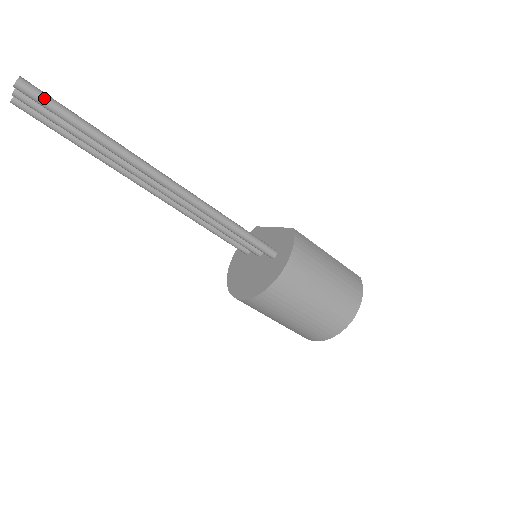
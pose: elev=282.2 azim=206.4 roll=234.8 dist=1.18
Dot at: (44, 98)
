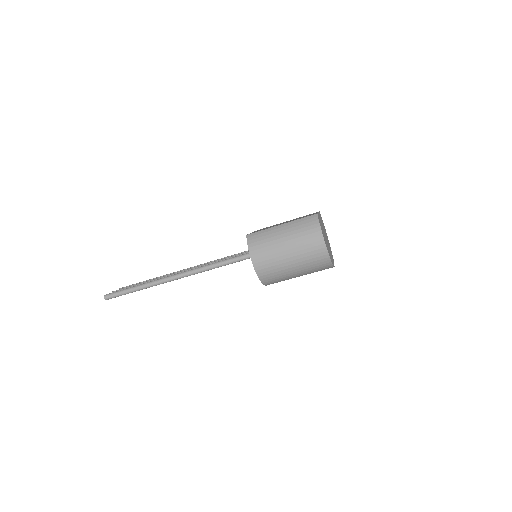
Dot at: (115, 295)
